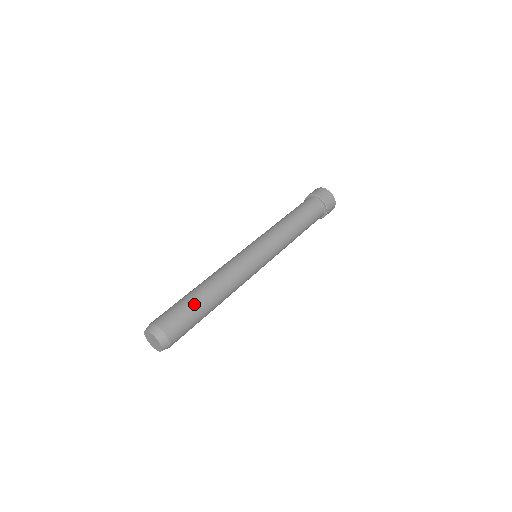
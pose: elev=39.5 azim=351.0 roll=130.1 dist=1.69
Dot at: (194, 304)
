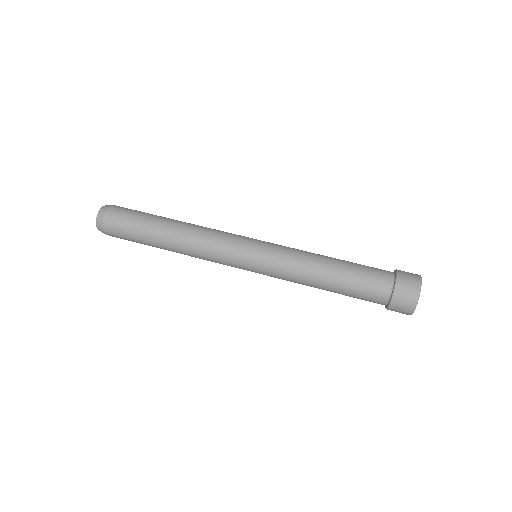
Dot at: (154, 215)
